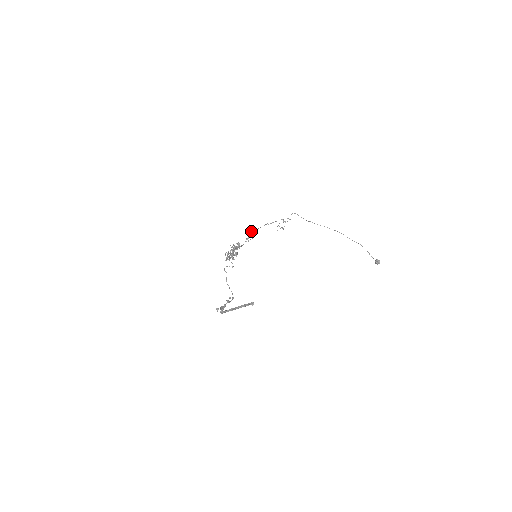
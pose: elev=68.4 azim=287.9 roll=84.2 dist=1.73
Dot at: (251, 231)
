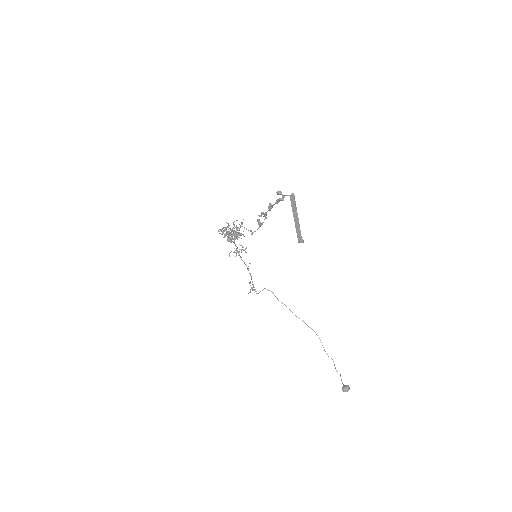
Dot at: (246, 247)
